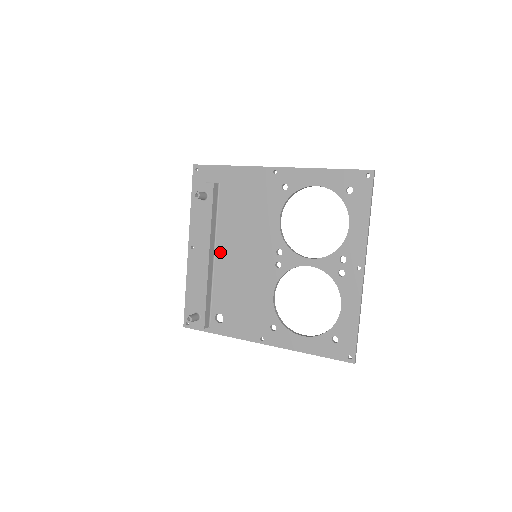
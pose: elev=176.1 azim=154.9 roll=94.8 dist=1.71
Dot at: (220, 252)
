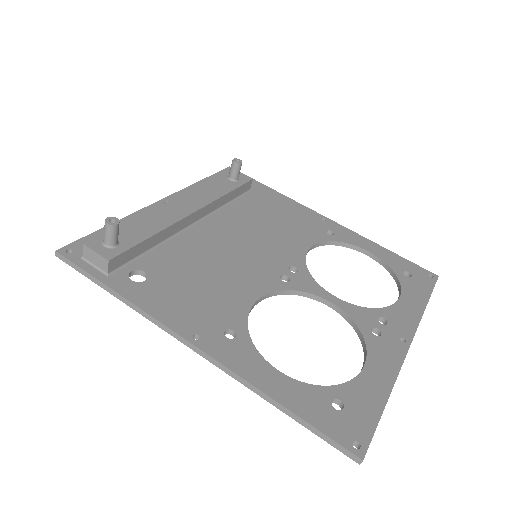
Dot at: (206, 226)
